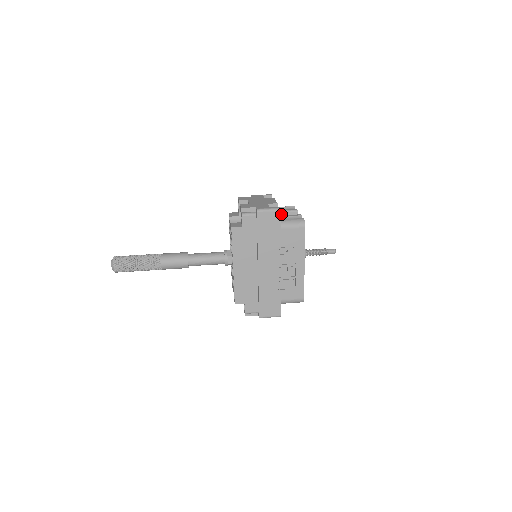
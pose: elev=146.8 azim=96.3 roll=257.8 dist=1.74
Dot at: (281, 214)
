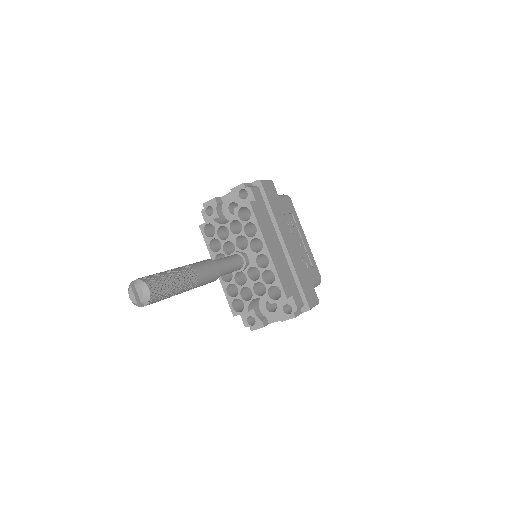
Dot at: occluded
